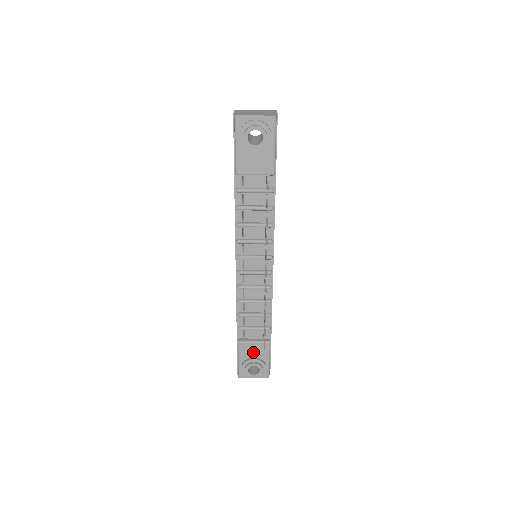
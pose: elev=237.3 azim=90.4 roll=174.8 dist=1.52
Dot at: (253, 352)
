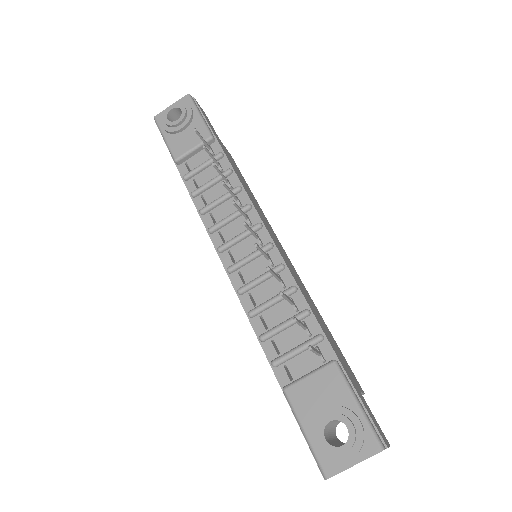
Dot at: (318, 397)
